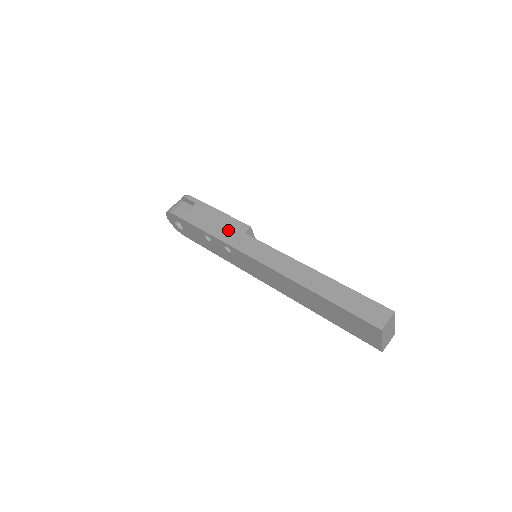
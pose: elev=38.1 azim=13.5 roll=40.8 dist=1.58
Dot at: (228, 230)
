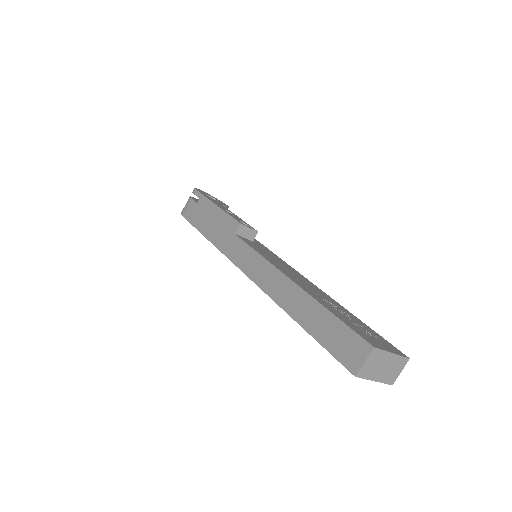
Dot at: (221, 232)
